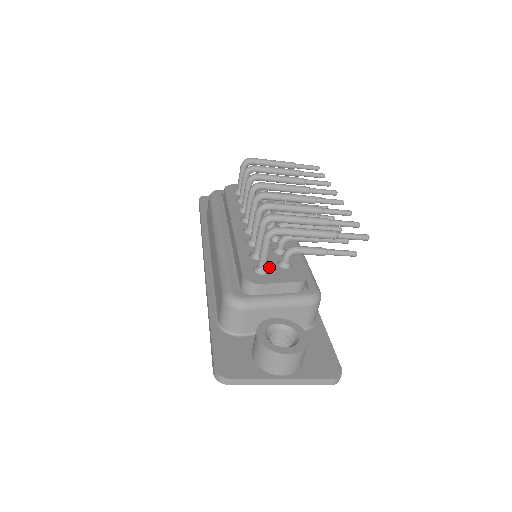
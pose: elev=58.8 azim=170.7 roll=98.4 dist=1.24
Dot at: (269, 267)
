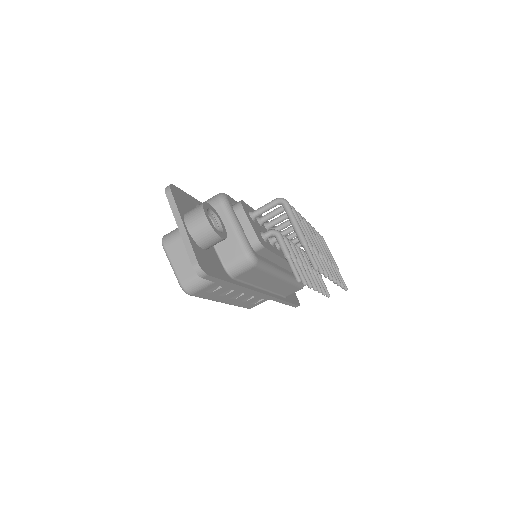
Dot at: (257, 223)
